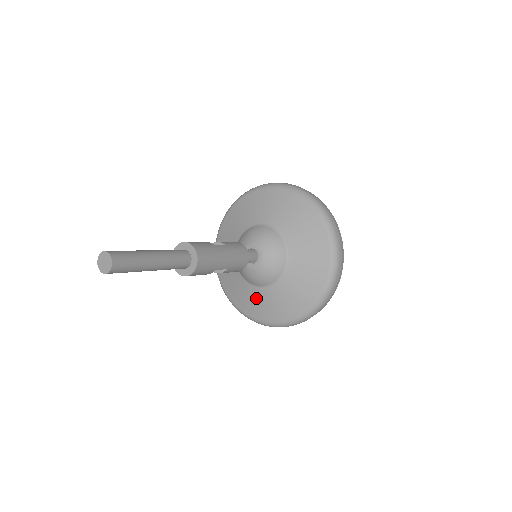
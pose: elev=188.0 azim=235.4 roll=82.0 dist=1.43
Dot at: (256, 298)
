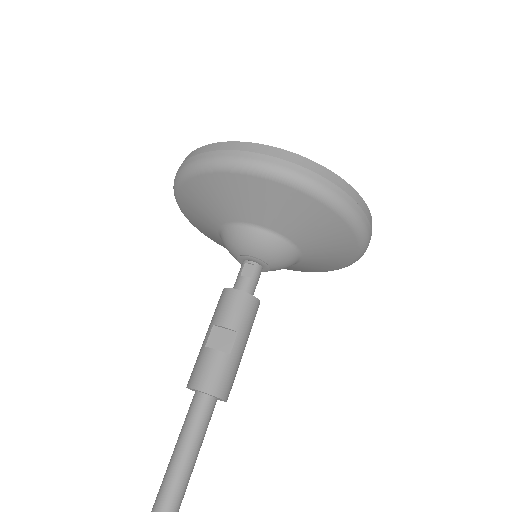
Dot at: occluded
